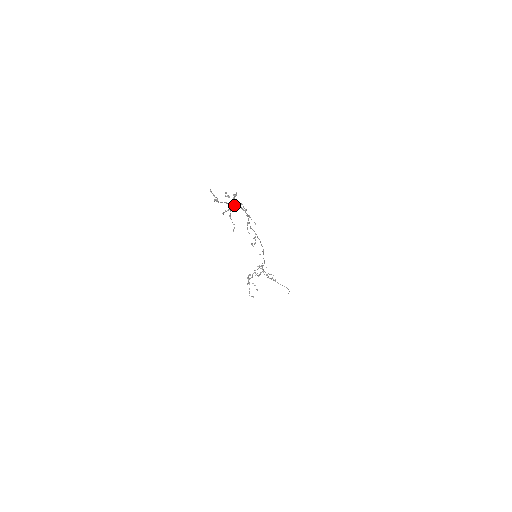
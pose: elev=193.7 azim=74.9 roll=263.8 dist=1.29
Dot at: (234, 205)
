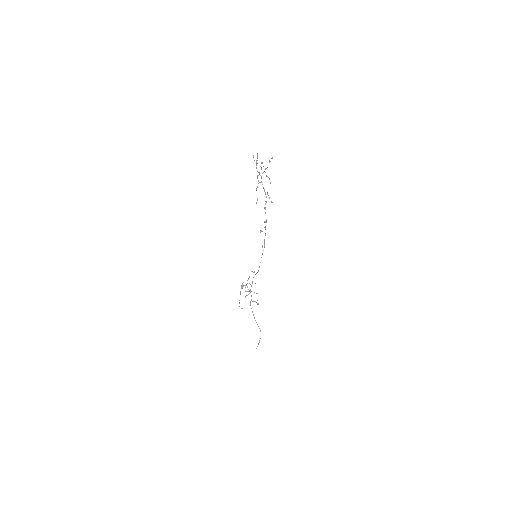
Dot at: (261, 182)
